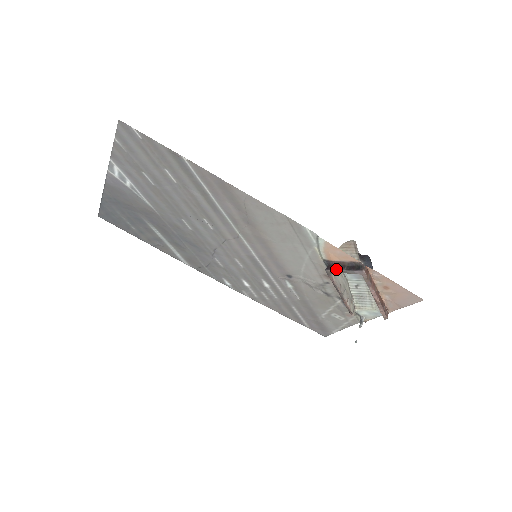
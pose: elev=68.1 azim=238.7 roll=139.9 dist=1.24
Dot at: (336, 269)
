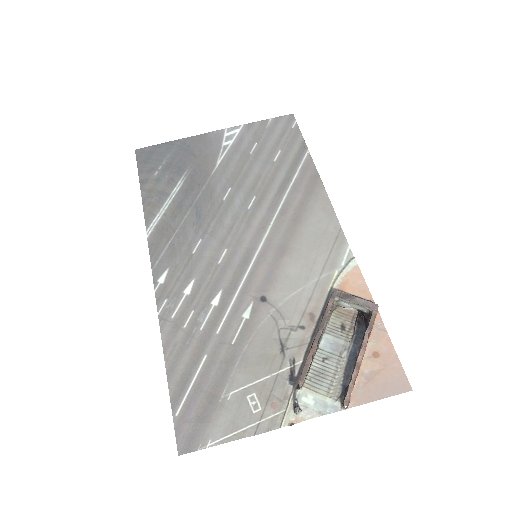
Dot at: (347, 293)
